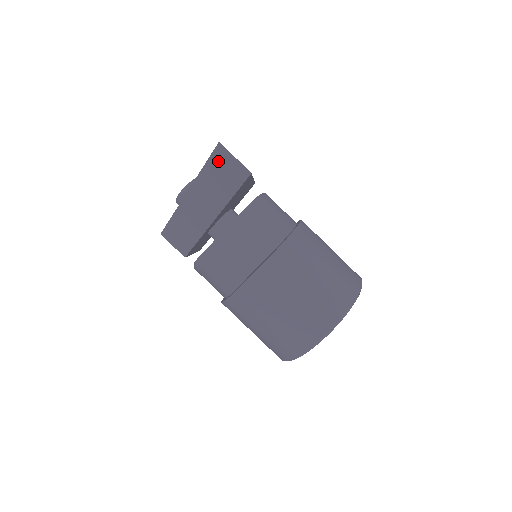
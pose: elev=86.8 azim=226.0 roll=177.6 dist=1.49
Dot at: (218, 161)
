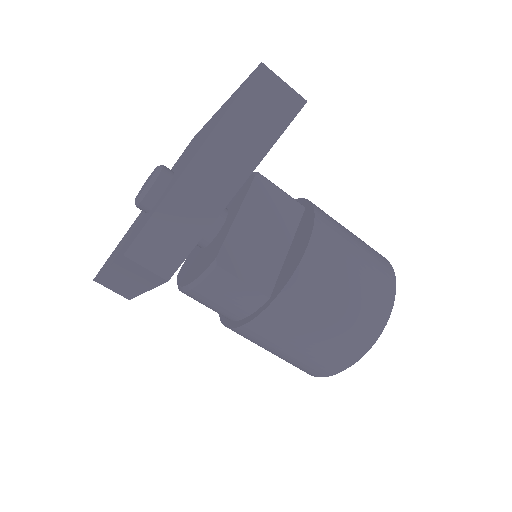
Dot at: (255, 94)
